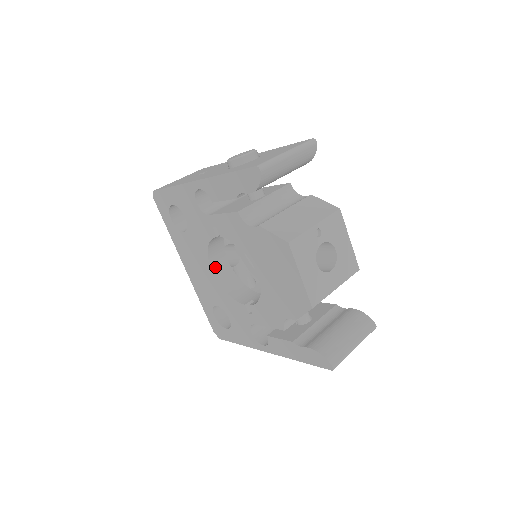
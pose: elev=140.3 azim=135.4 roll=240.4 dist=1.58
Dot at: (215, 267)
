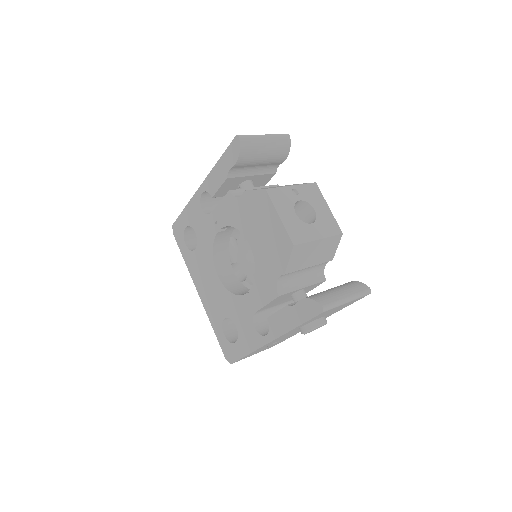
Dot at: (221, 273)
